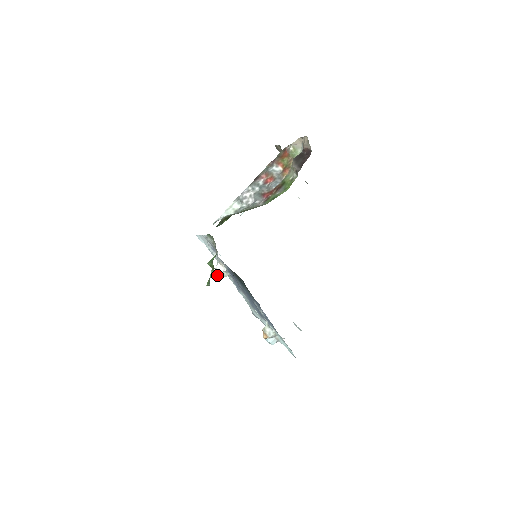
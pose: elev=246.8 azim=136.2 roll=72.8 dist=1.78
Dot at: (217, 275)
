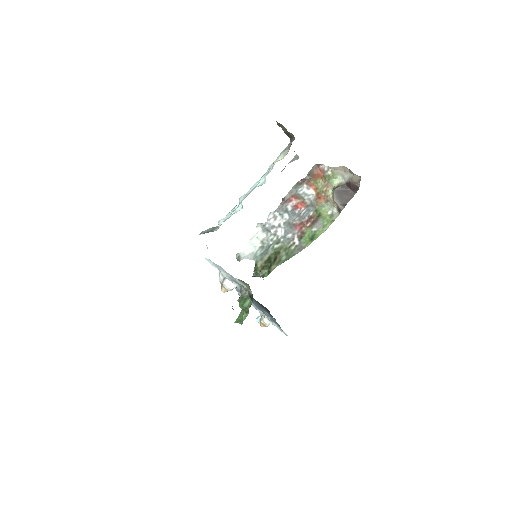
Dot at: (225, 290)
